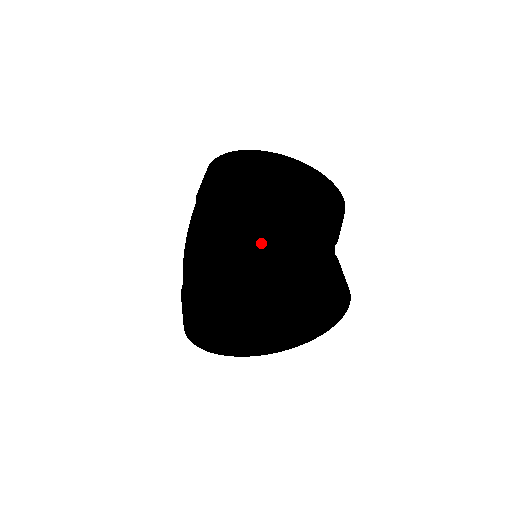
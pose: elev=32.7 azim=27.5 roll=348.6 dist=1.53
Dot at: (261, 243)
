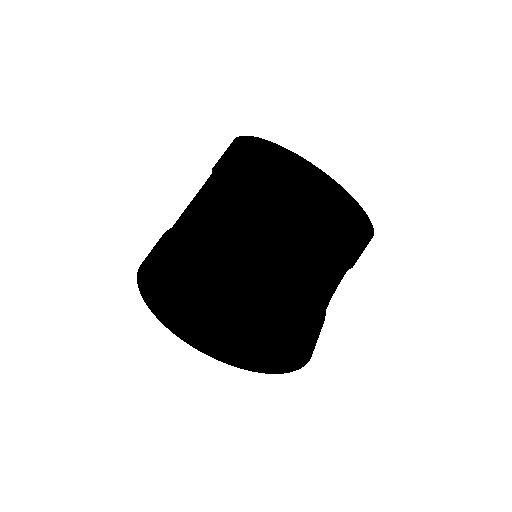
Dot at: (180, 228)
